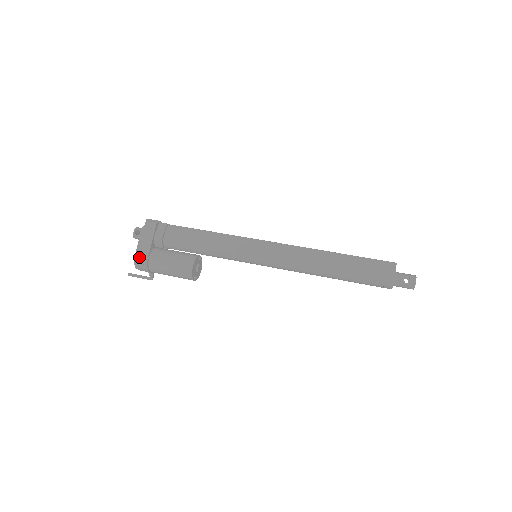
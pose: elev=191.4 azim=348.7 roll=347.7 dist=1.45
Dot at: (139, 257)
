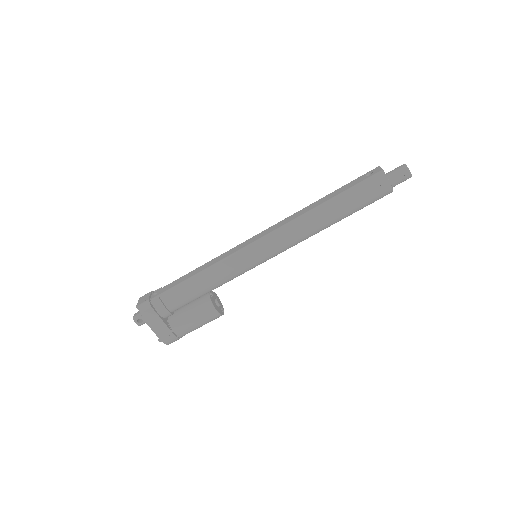
Dot at: (166, 339)
